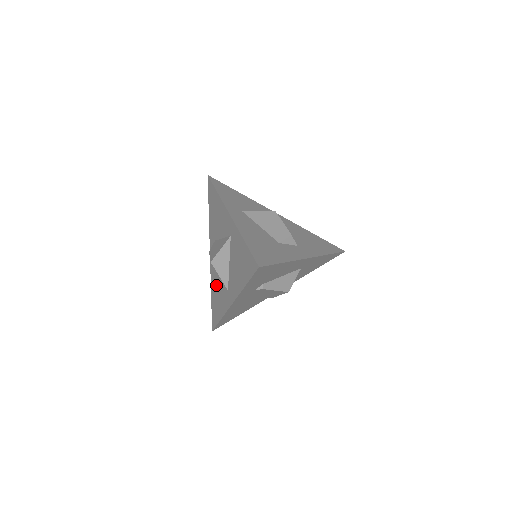
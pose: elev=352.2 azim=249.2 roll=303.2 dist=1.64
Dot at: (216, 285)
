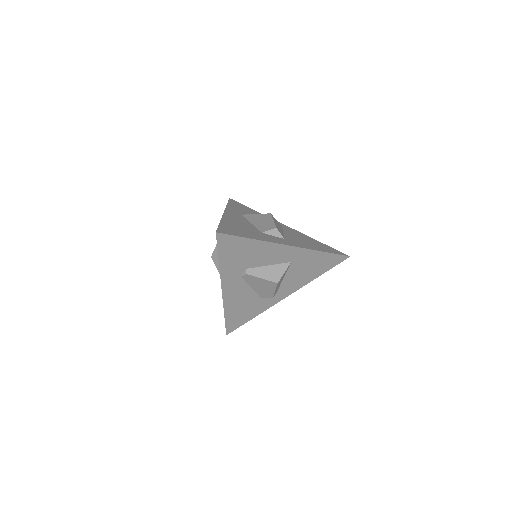
Dot at: occluded
